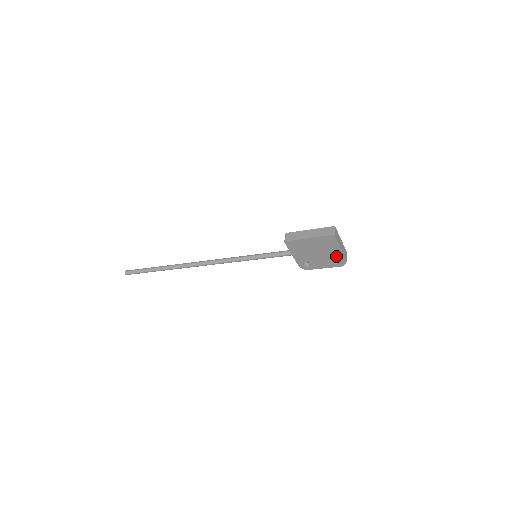
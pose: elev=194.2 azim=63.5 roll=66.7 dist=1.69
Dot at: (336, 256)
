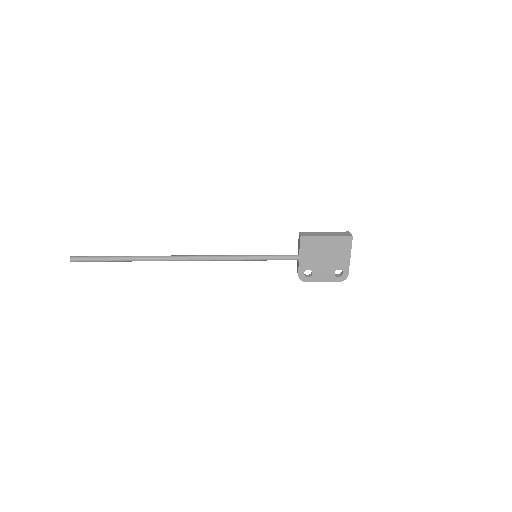
Dot at: (342, 266)
